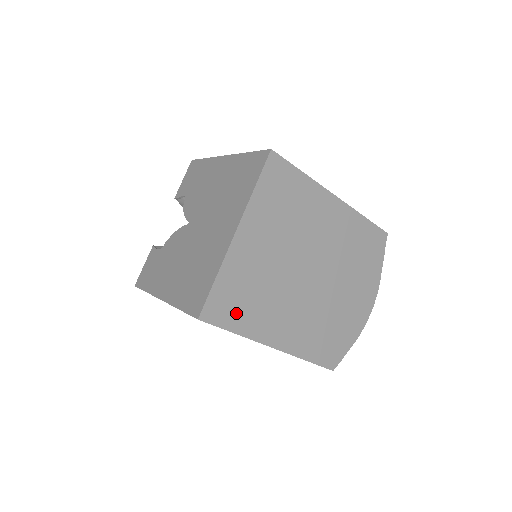
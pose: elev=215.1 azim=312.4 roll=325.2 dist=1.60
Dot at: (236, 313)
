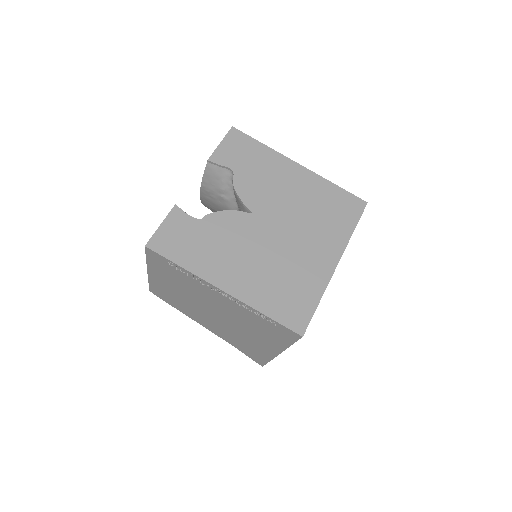
Dot at: occluded
